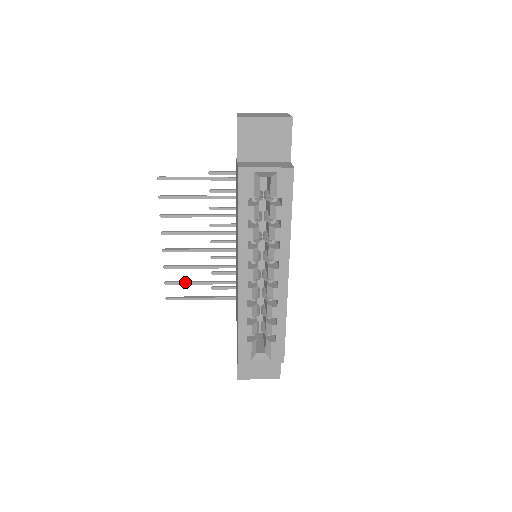
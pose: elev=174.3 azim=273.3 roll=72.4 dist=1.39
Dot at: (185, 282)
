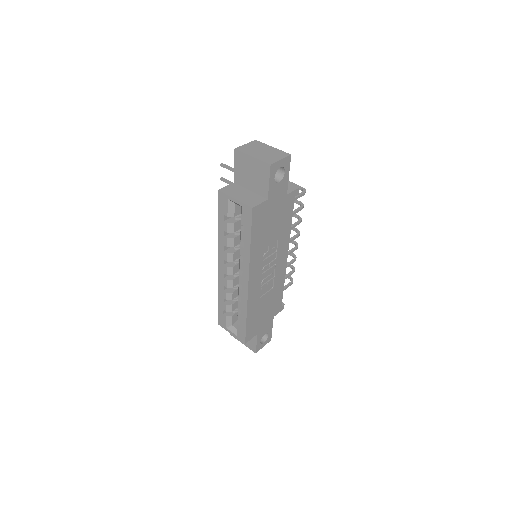
Dot at: occluded
